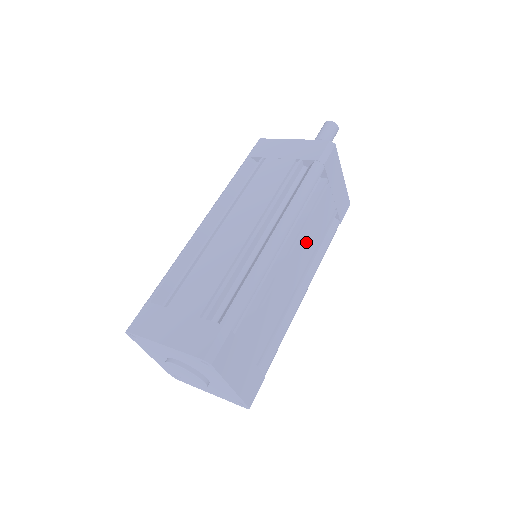
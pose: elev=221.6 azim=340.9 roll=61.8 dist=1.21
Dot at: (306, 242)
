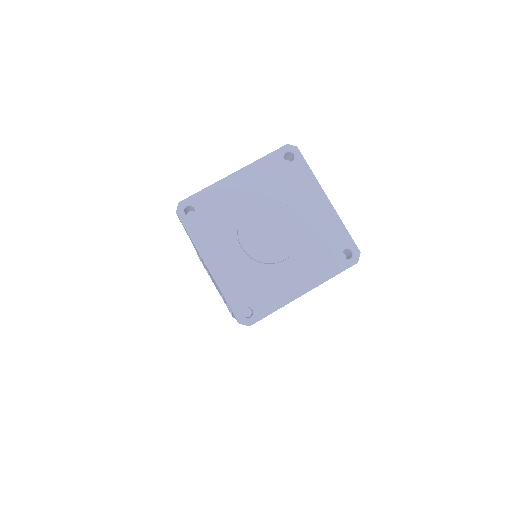
Dot at: occluded
